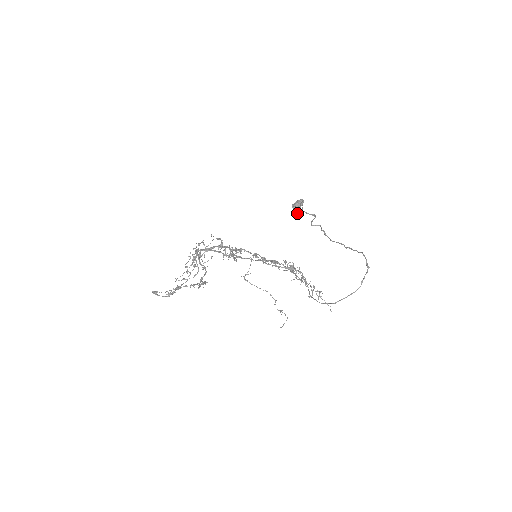
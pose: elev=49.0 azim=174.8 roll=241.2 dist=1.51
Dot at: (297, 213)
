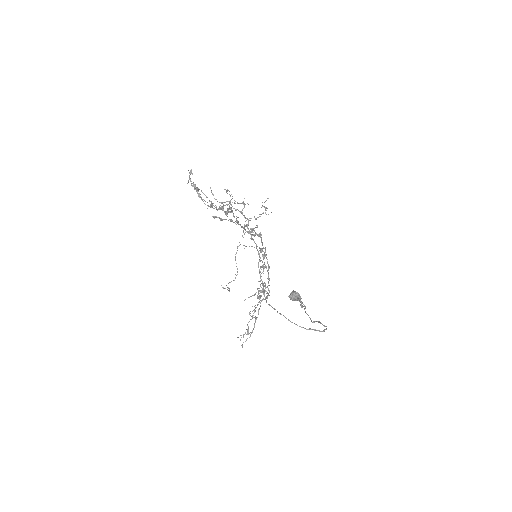
Dot at: (290, 297)
